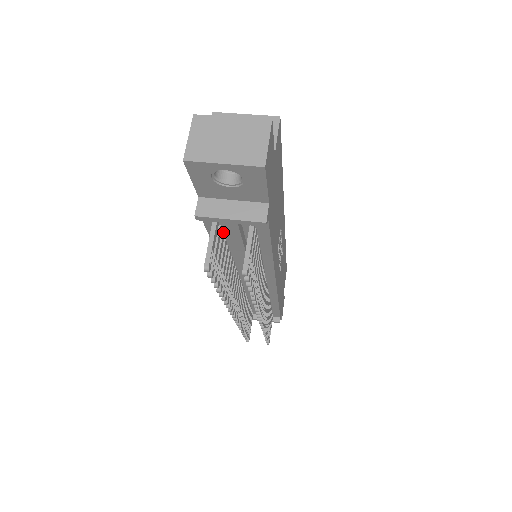
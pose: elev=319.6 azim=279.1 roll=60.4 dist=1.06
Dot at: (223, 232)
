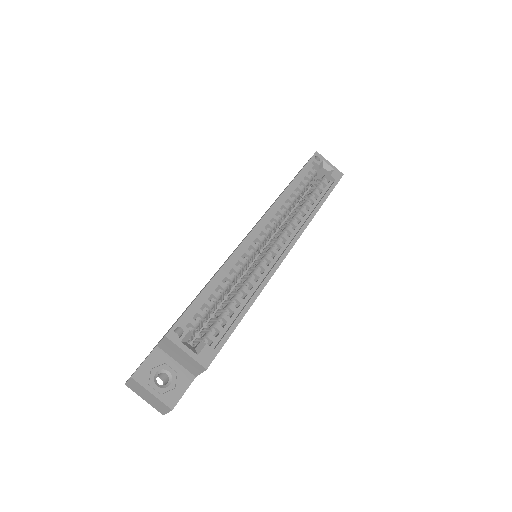
Dot at: occluded
